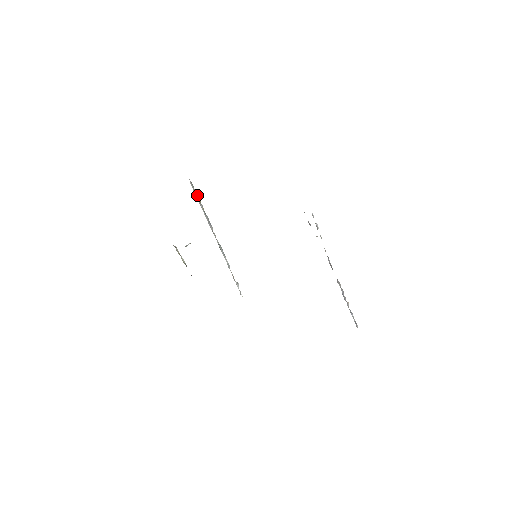
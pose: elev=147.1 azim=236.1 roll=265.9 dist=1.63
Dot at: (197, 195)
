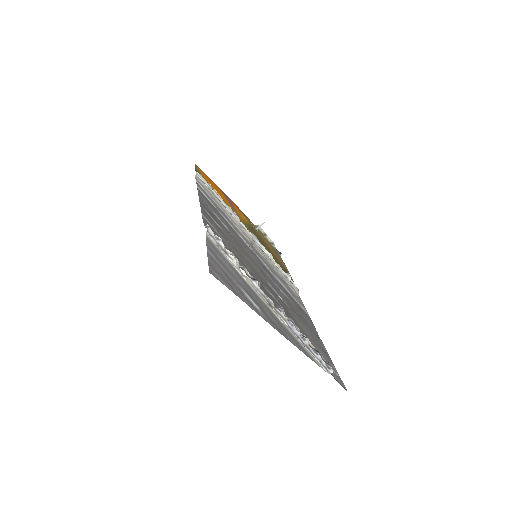
Dot at: (211, 186)
